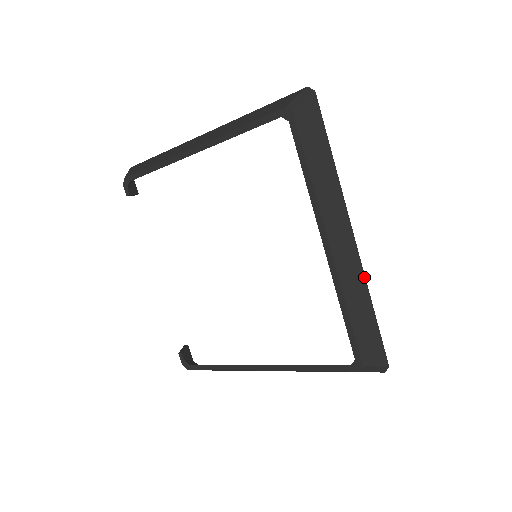
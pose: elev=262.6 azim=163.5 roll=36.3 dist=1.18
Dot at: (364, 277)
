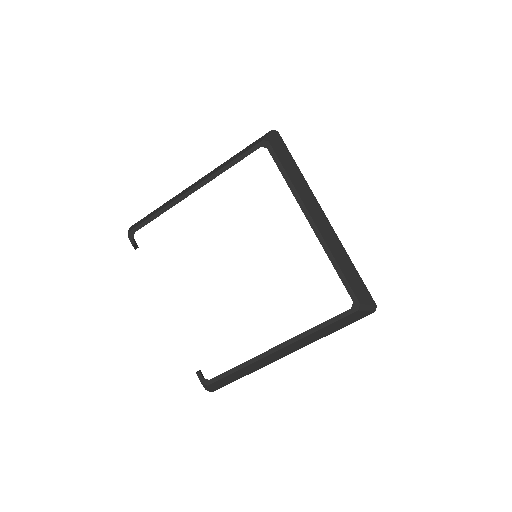
Dot at: (341, 244)
